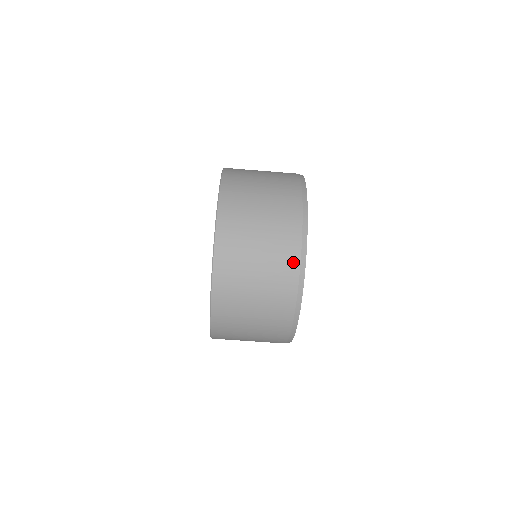
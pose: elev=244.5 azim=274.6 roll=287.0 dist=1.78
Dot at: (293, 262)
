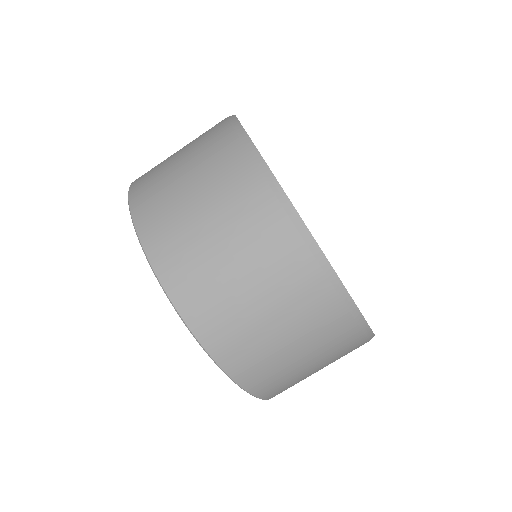
Dot at: (249, 176)
